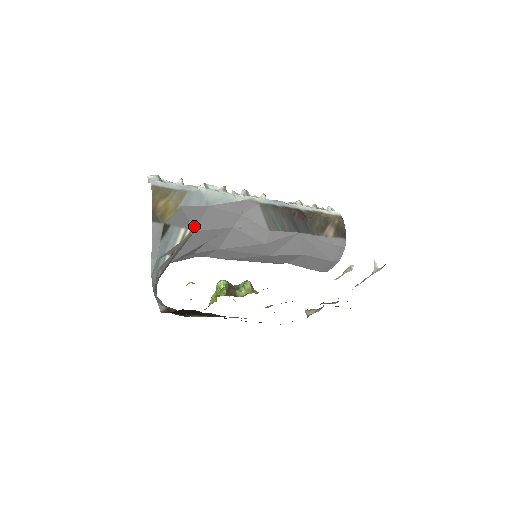
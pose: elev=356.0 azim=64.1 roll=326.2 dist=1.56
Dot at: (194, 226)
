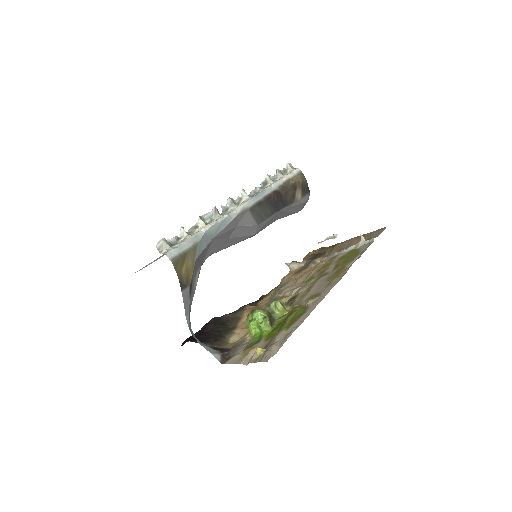
Dot at: (202, 261)
